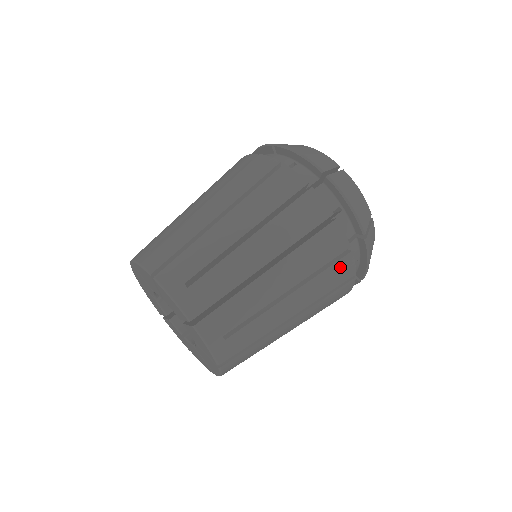
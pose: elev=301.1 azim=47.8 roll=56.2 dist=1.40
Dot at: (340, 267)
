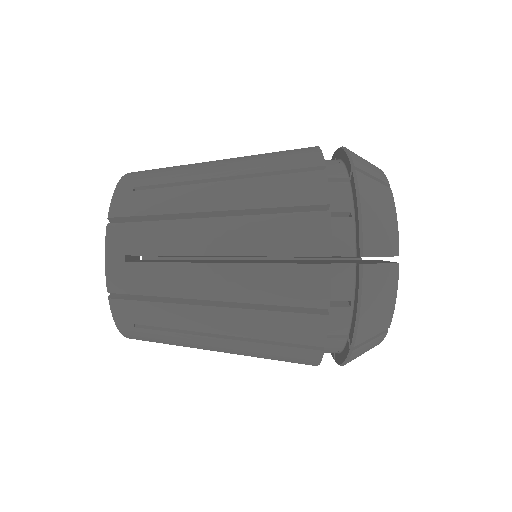
Dot at: (300, 353)
